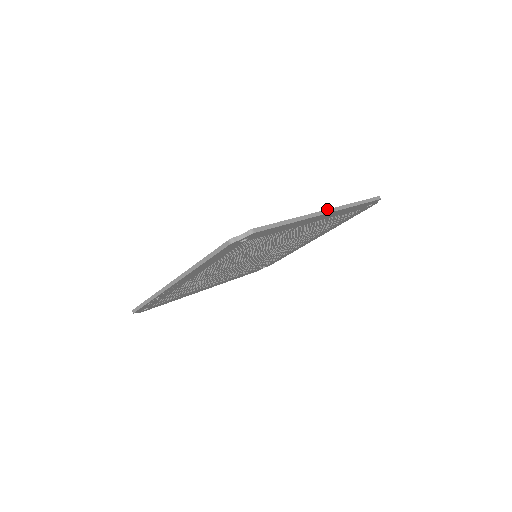
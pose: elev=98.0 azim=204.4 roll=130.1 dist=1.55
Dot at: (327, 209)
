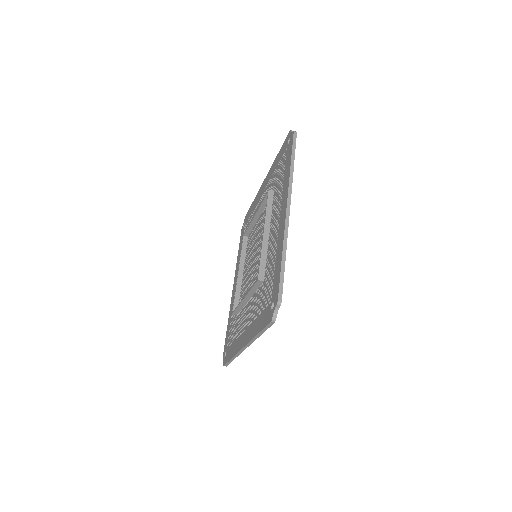
Dot at: (286, 206)
